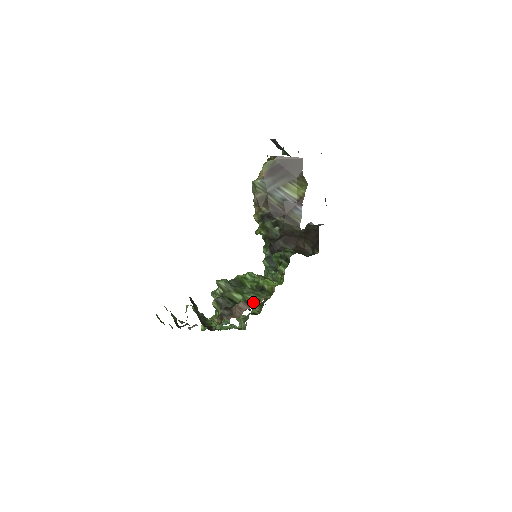
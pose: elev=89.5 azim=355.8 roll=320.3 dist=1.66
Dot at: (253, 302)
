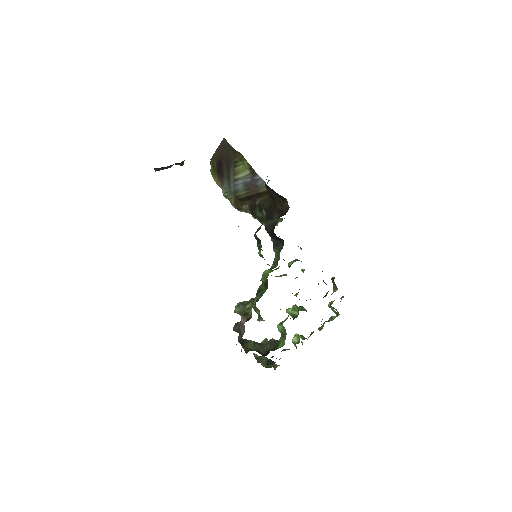
Dot at: (249, 309)
